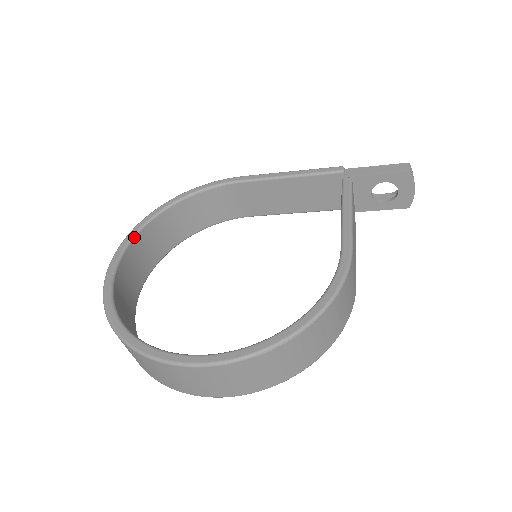
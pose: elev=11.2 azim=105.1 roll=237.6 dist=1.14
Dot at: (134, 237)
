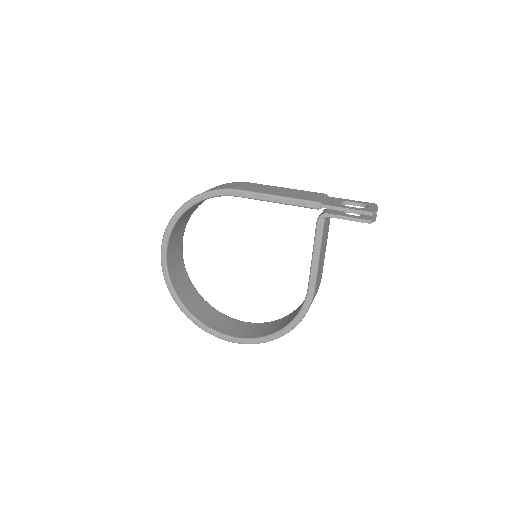
Dot at: (169, 238)
